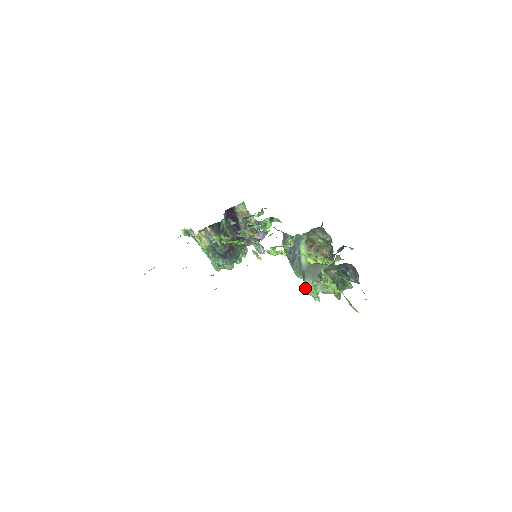
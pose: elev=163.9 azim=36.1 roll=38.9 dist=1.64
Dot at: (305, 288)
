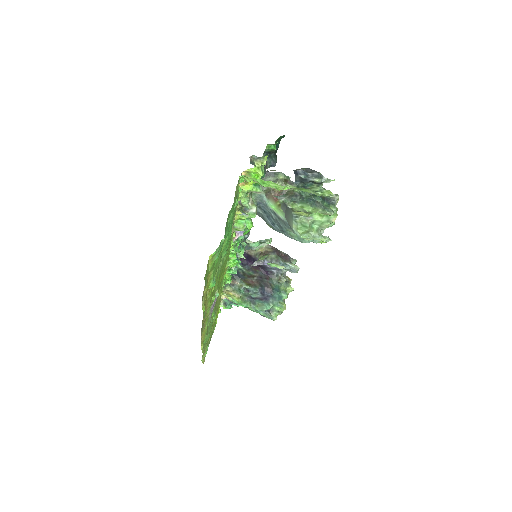
Dot at: (296, 234)
